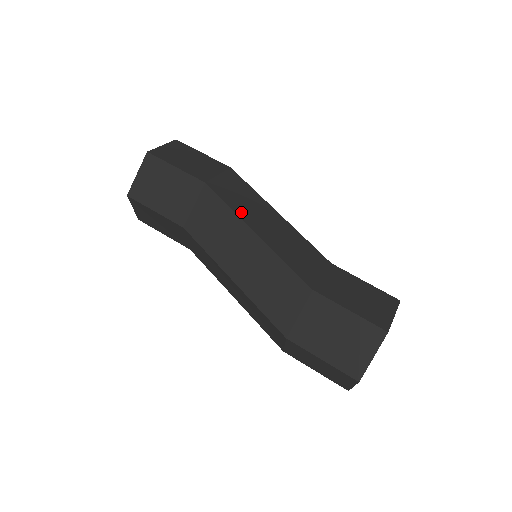
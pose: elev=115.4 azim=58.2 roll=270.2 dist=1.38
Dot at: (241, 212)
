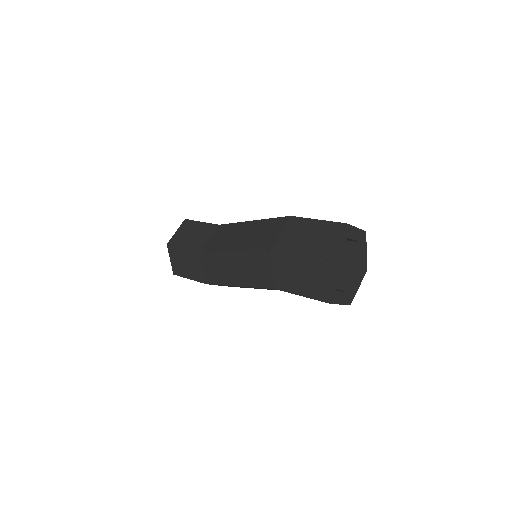
Dot at: occluded
